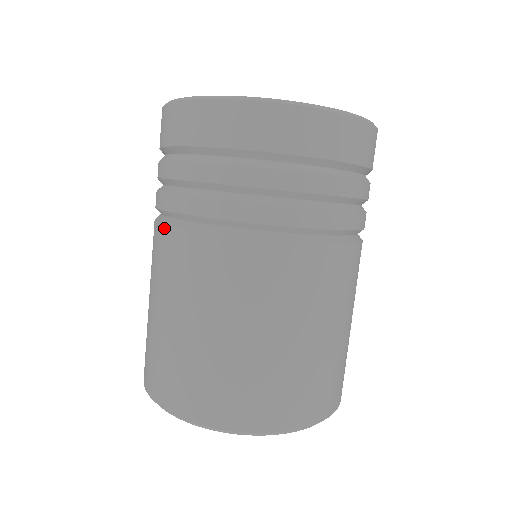
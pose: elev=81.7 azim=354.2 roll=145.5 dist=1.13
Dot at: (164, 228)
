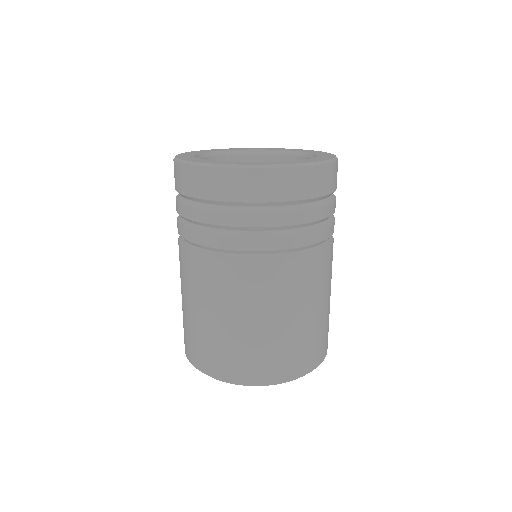
Dot at: occluded
